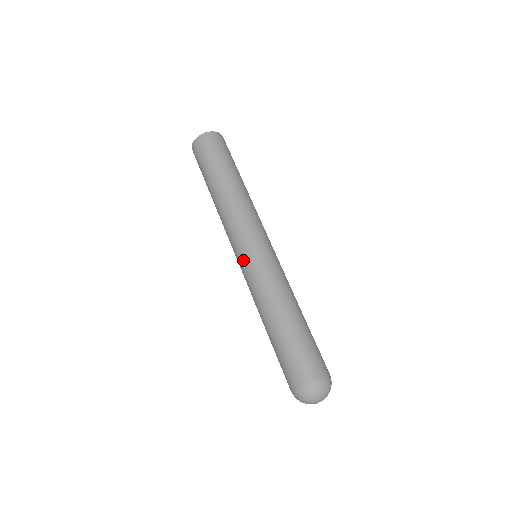
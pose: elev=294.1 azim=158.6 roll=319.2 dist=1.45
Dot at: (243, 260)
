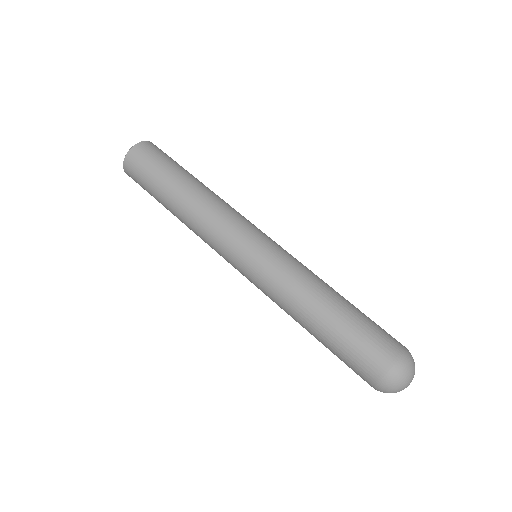
Dot at: (255, 252)
